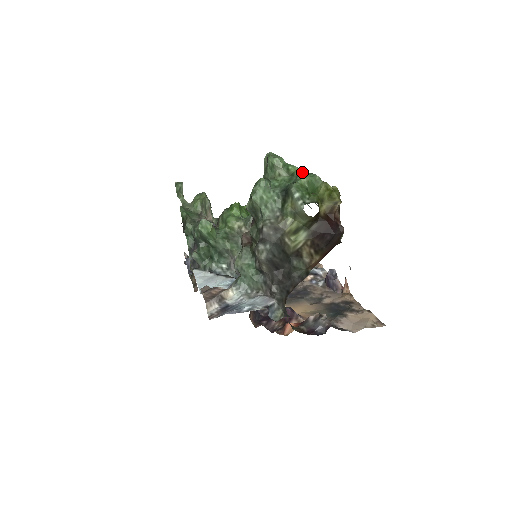
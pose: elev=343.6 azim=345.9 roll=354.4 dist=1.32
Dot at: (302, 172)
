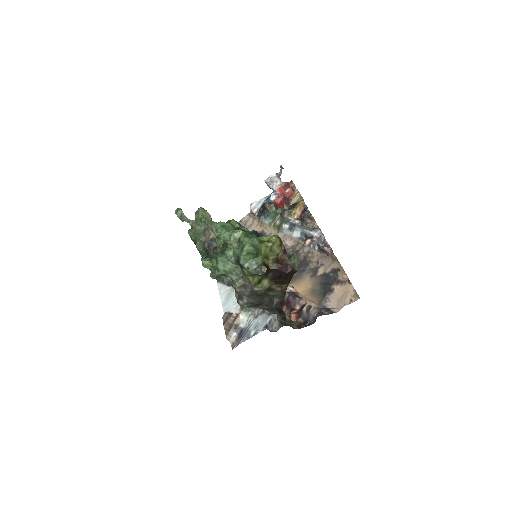
Dot at: (245, 236)
